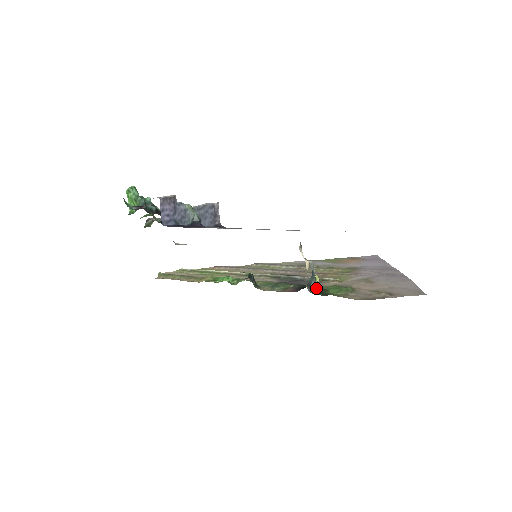
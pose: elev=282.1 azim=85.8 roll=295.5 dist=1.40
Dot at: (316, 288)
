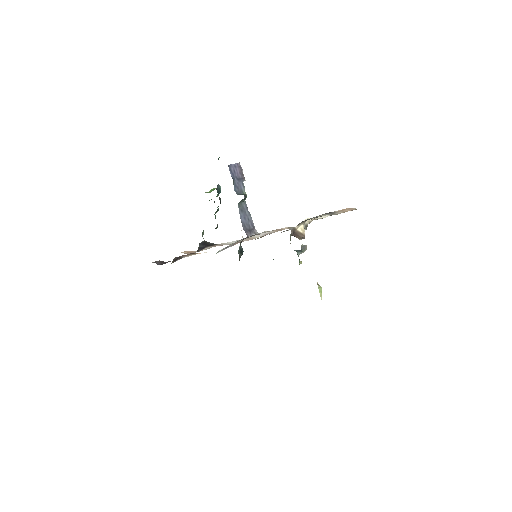
Dot at: (296, 251)
